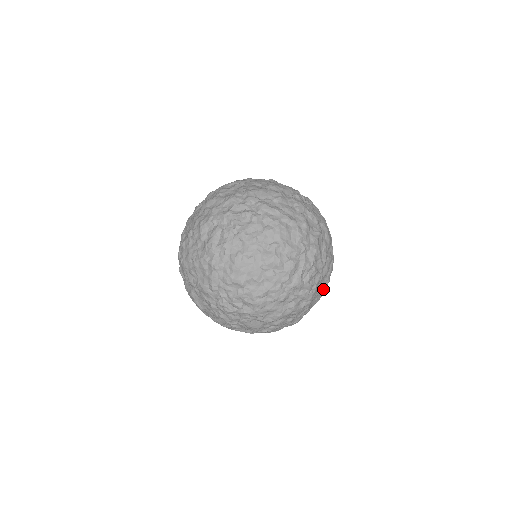
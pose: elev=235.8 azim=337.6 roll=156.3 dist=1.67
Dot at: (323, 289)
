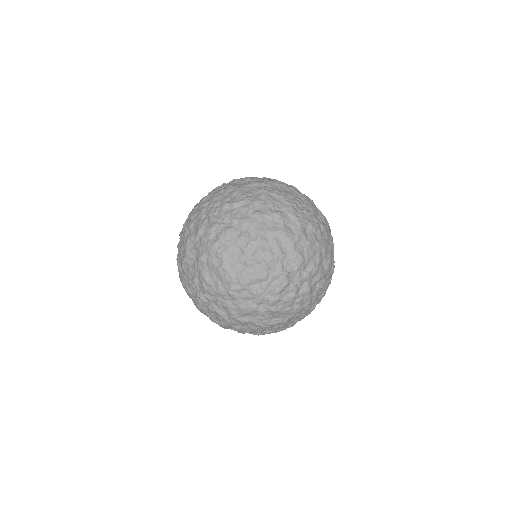
Dot at: occluded
